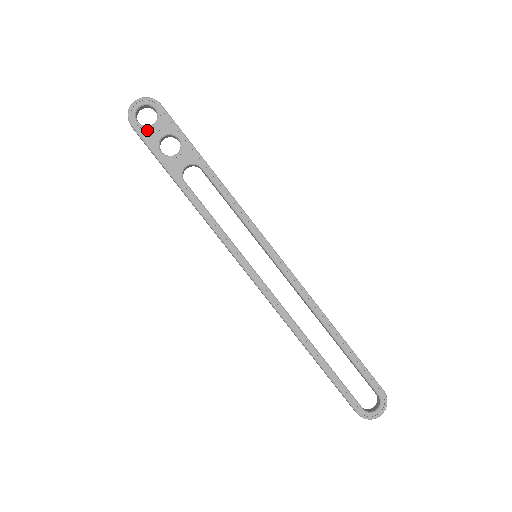
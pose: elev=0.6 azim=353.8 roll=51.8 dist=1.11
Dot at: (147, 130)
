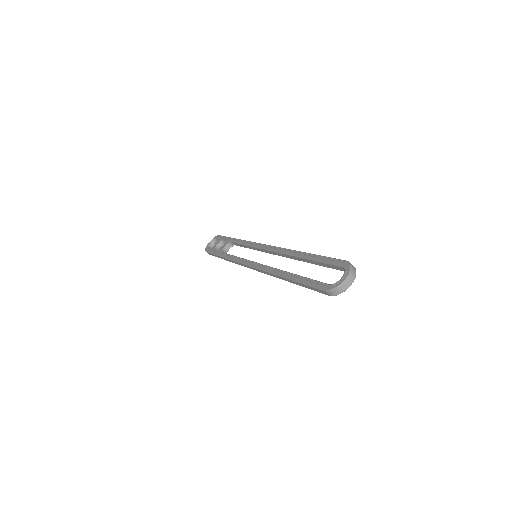
Dot at: (212, 248)
